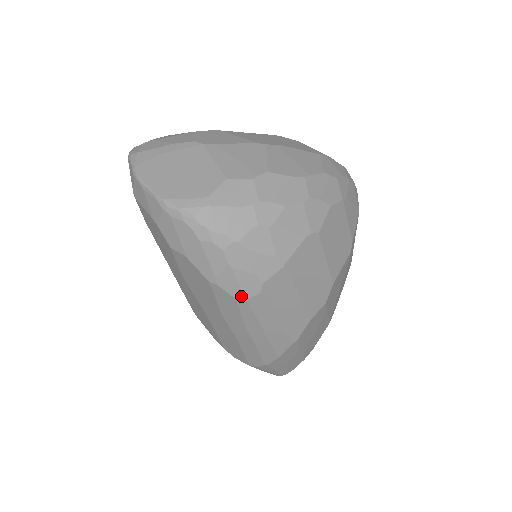
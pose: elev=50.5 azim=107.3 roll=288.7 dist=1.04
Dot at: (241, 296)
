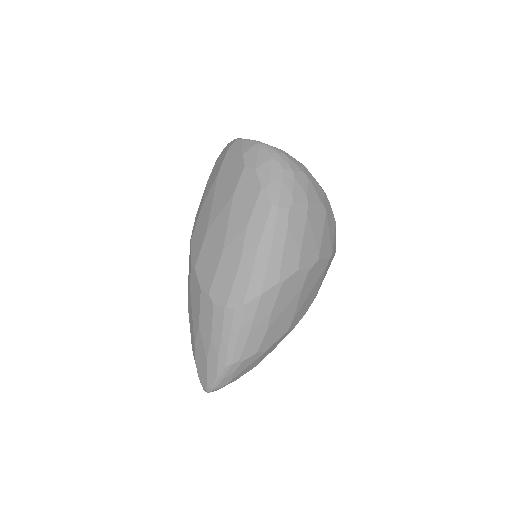
Dot at: (277, 203)
